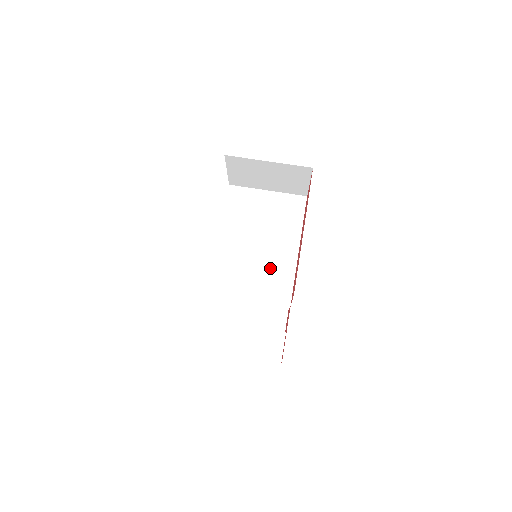
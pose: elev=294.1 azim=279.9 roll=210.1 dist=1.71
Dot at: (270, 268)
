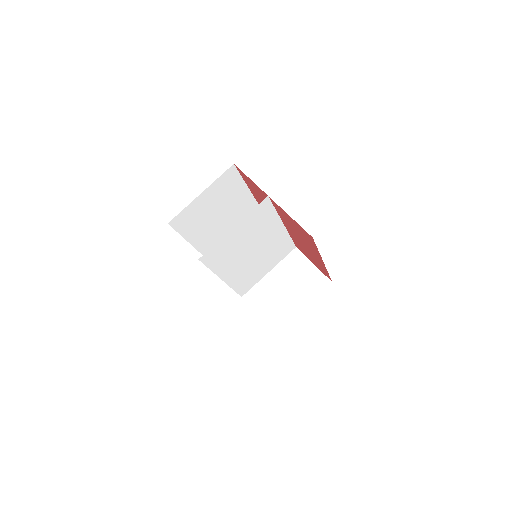
Dot at: (271, 250)
